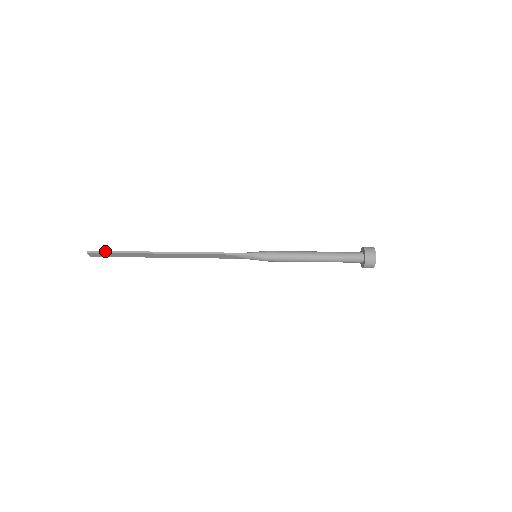
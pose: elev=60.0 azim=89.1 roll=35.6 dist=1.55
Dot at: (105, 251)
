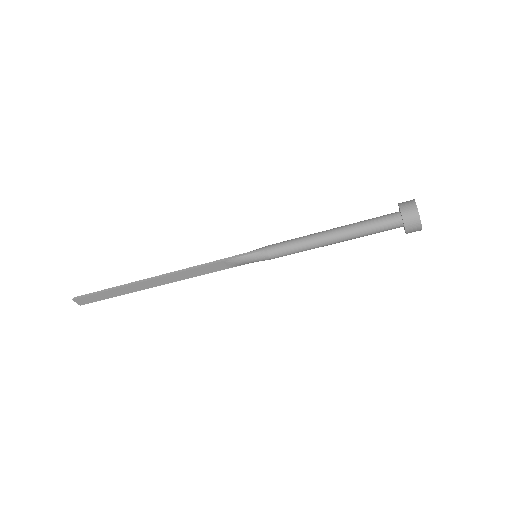
Dot at: (90, 293)
